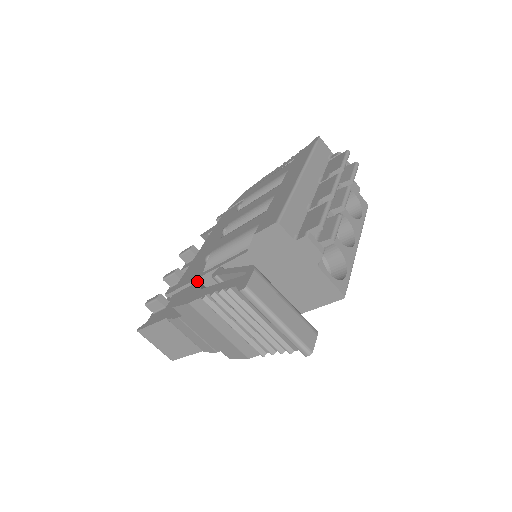
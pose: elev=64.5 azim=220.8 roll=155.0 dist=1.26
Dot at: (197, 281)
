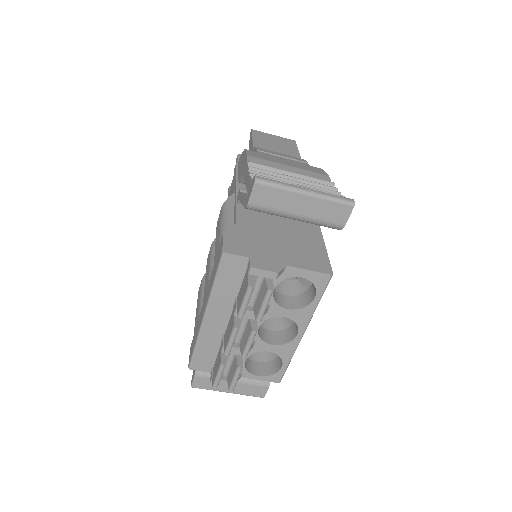
Dot at: occluded
